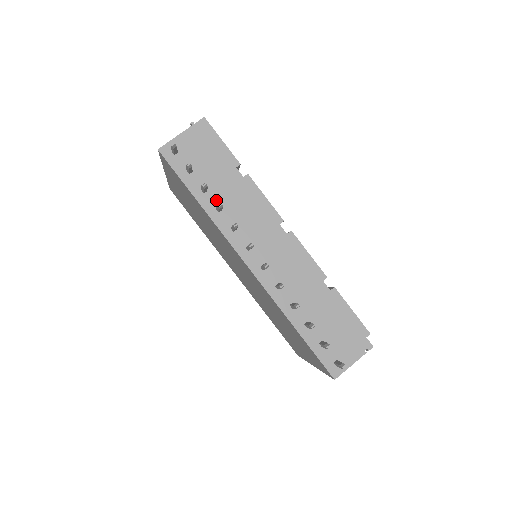
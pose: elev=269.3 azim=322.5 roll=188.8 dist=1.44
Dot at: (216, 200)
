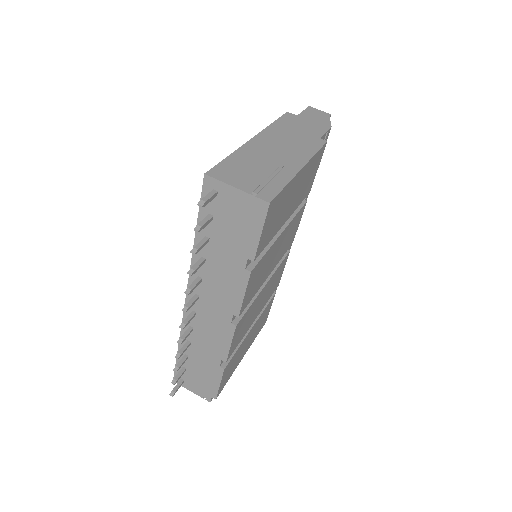
Dot at: (208, 253)
